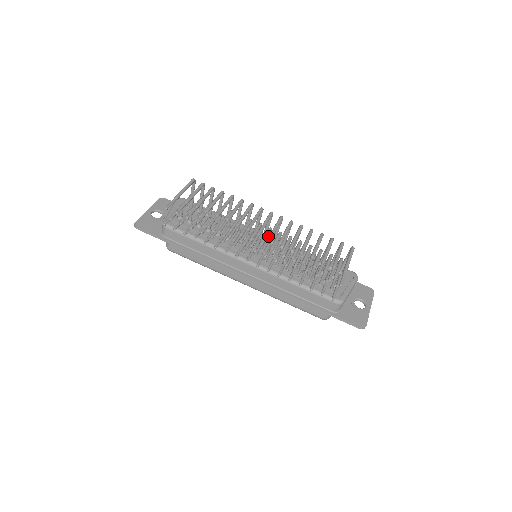
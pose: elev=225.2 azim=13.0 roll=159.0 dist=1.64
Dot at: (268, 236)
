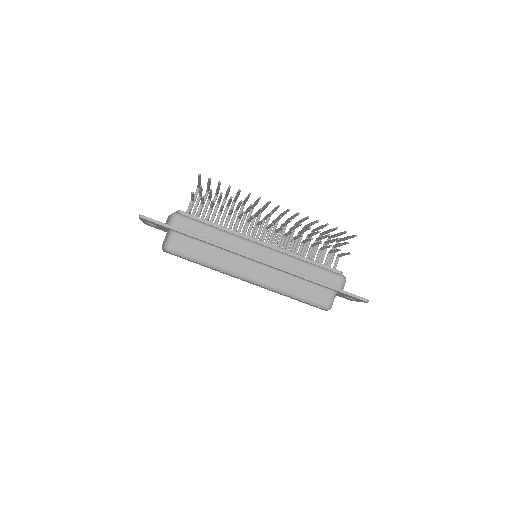
Dot at: (270, 231)
